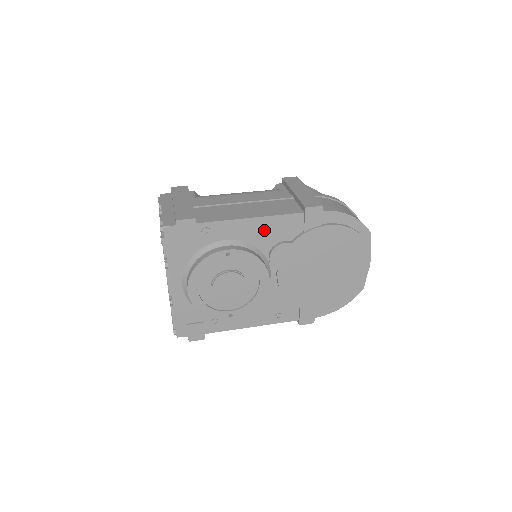
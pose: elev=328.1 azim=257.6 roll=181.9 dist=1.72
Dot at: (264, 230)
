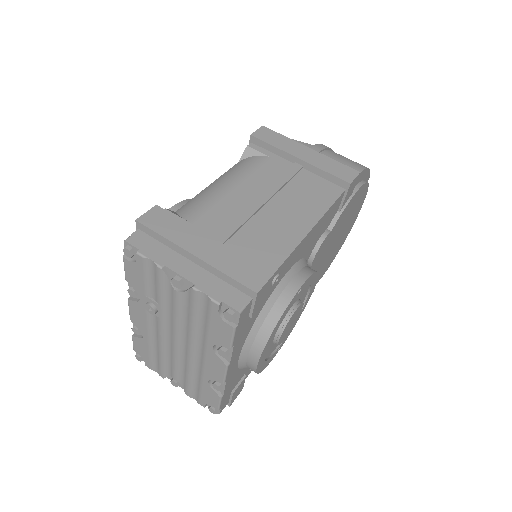
Dot at: (315, 234)
